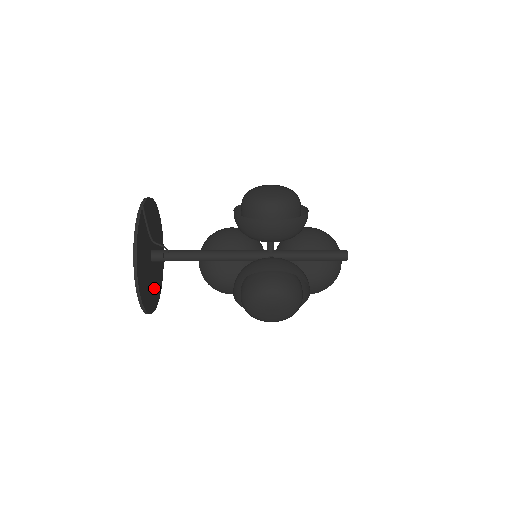
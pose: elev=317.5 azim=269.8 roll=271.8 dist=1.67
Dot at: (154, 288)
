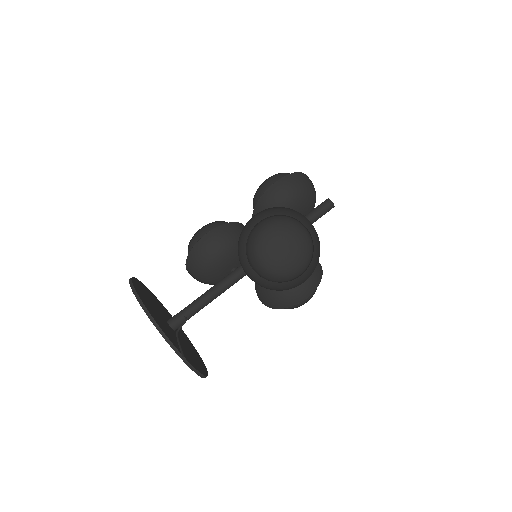
Dot at: occluded
